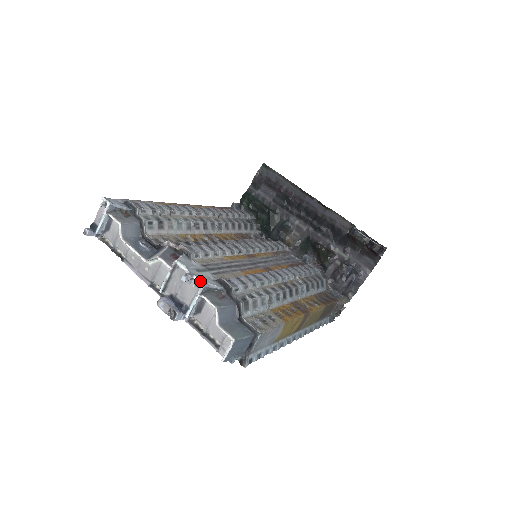
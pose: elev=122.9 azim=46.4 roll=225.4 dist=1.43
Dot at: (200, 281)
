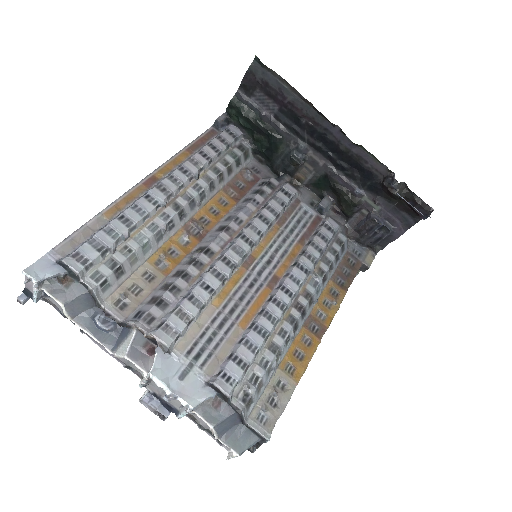
Dot at: (187, 404)
